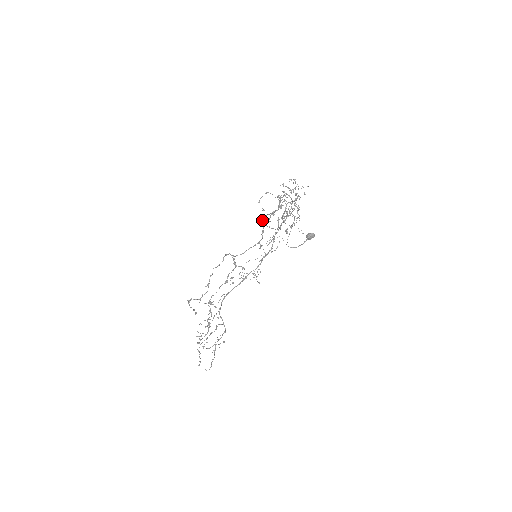
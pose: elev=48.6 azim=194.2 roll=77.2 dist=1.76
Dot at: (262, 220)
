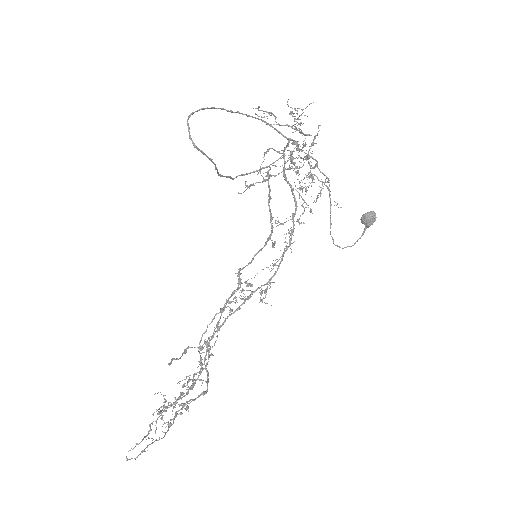
Dot at: (229, 177)
